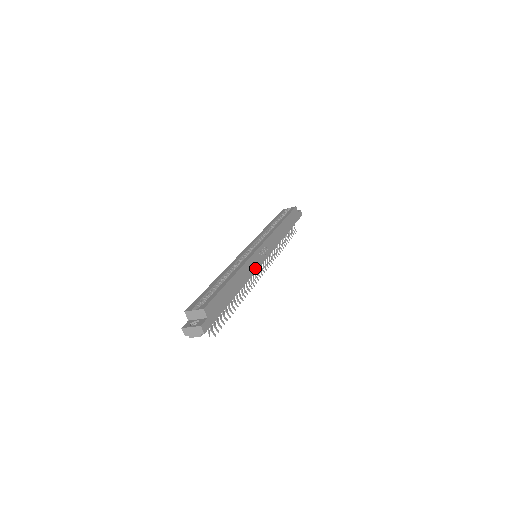
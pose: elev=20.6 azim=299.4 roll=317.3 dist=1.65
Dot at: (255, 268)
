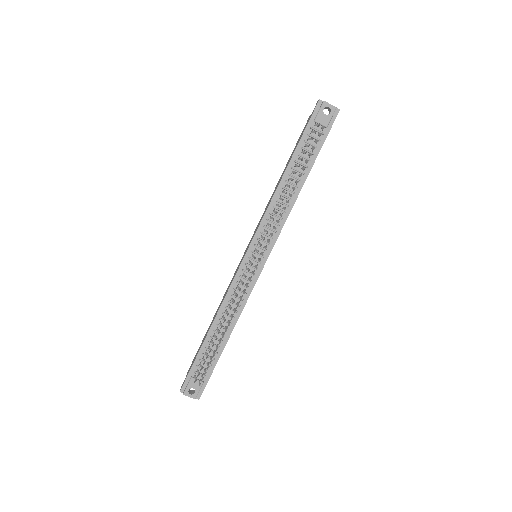
Dot at: (279, 233)
